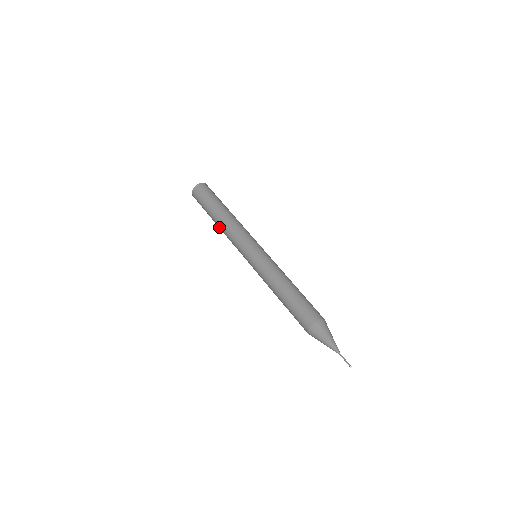
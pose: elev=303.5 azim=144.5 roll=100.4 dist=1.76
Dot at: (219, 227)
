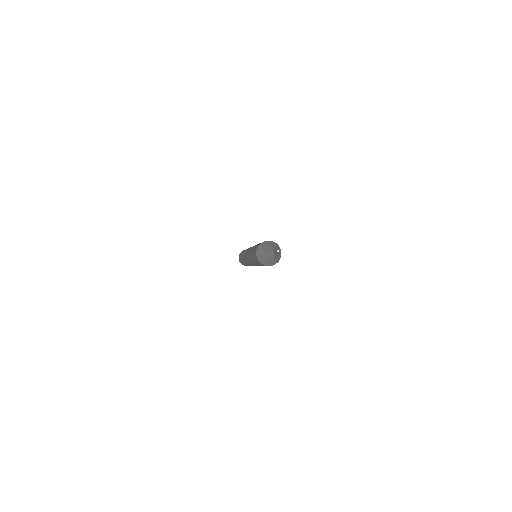
Dot at: (242, 259)
